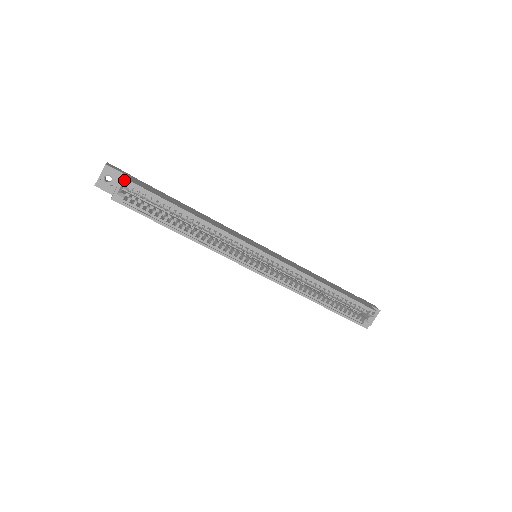
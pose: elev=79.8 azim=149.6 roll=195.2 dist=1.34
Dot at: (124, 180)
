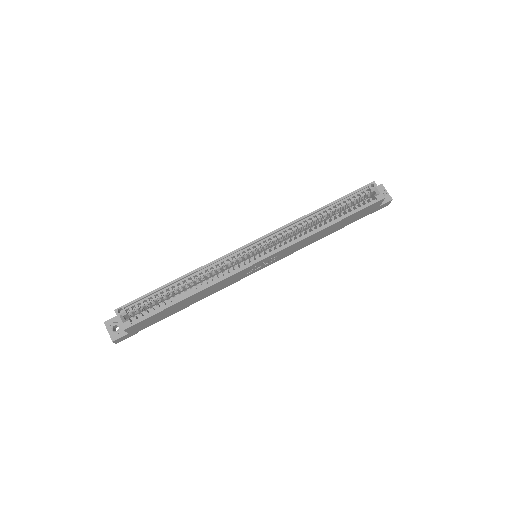
Dot at: (117, 310)
